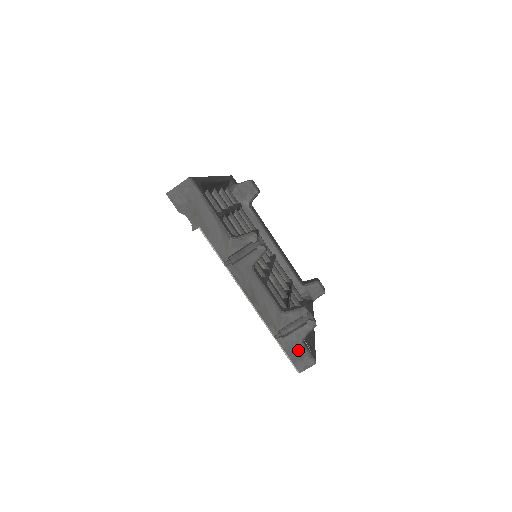
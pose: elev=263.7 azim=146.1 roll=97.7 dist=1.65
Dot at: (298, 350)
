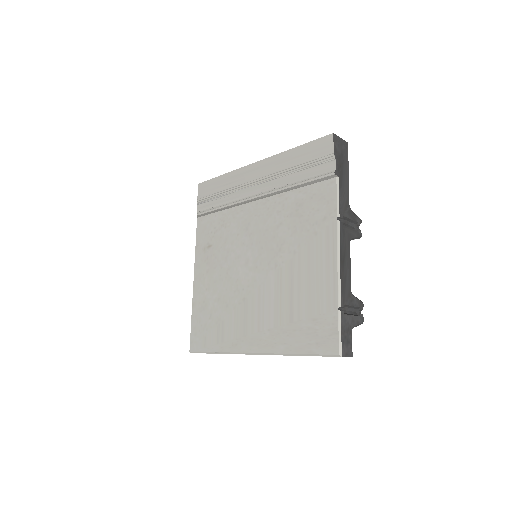
Dot at: (348, 334)
